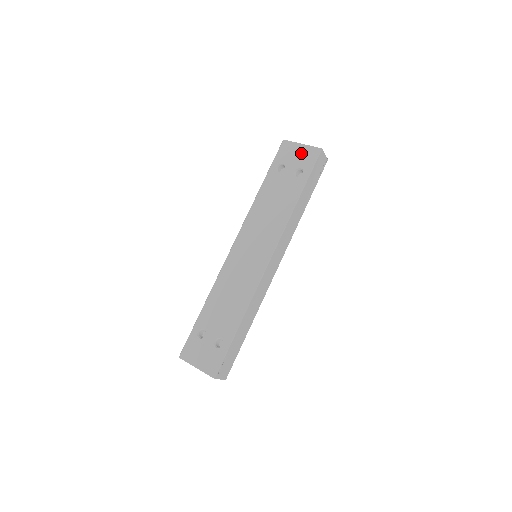
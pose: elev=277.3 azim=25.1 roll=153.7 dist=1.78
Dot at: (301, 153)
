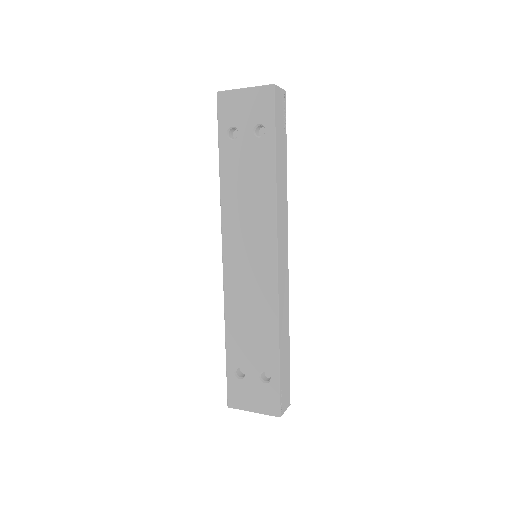
Dot at: (249, 102)
